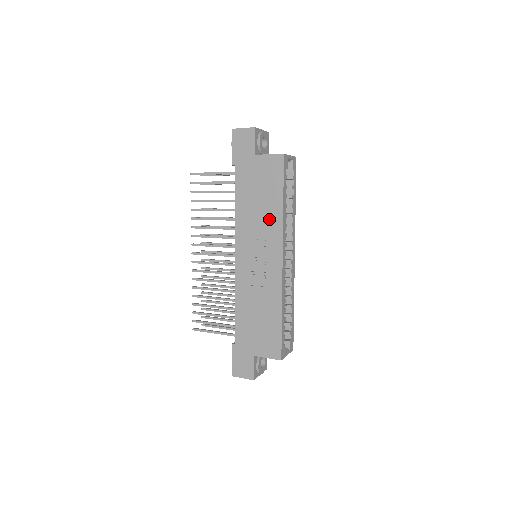
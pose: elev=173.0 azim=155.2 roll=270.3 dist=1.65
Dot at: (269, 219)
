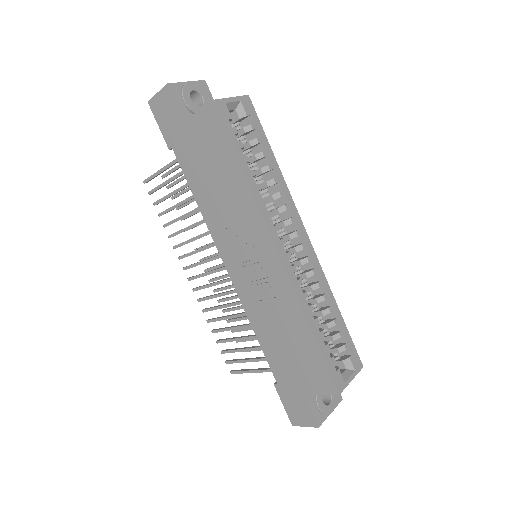
Dot at: (238, 202)
